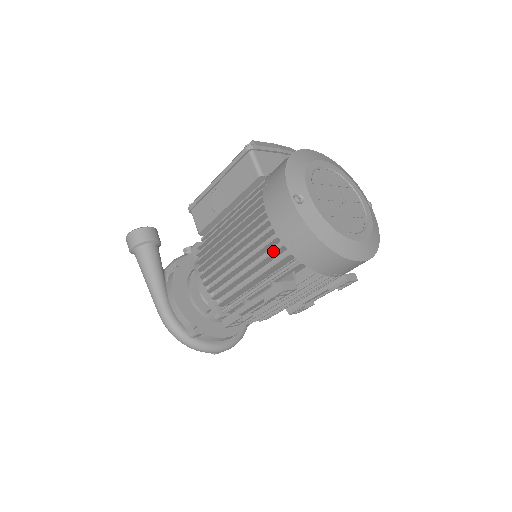
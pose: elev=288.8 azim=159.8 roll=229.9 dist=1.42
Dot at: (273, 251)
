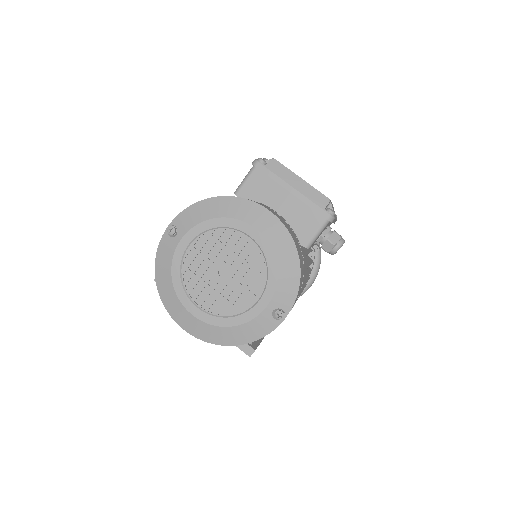
Dot at: occluded
